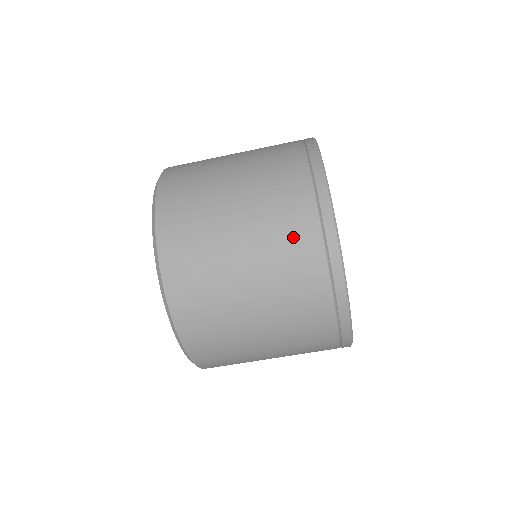
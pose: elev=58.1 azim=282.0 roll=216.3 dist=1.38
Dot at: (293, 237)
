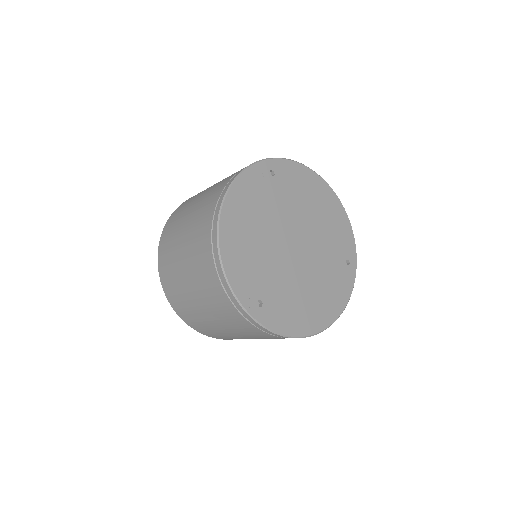
Dot at: (232, 319)
